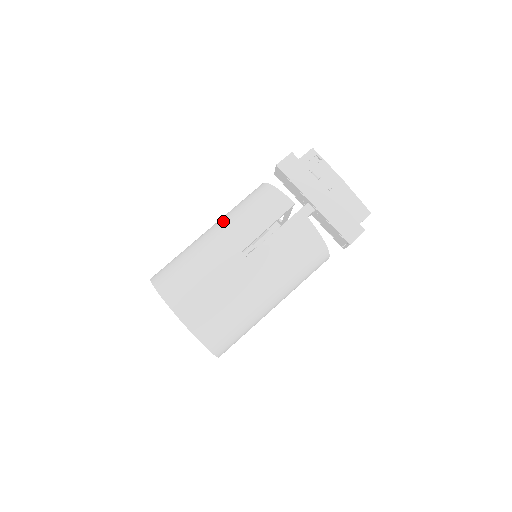
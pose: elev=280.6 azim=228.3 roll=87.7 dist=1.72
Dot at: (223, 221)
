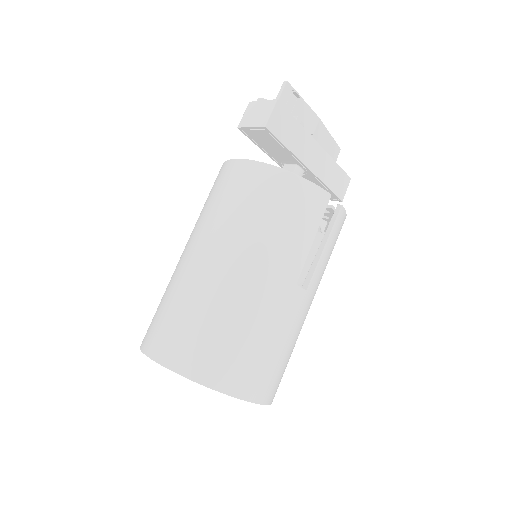
Dot at: (243, 246)
